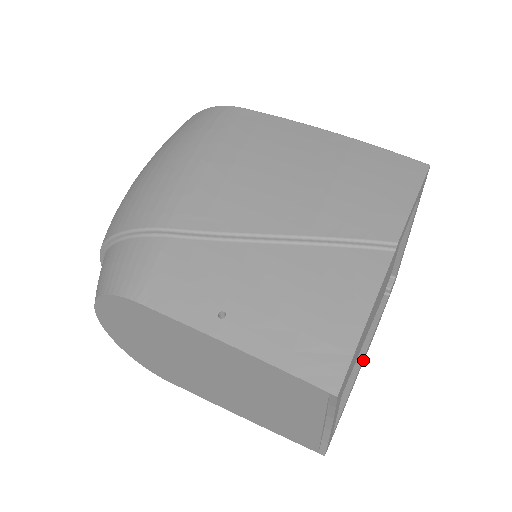
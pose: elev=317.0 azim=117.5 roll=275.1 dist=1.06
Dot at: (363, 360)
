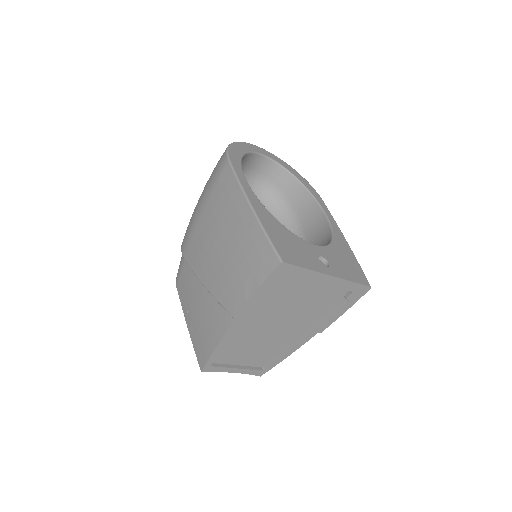
Dot at: (308, 338)
